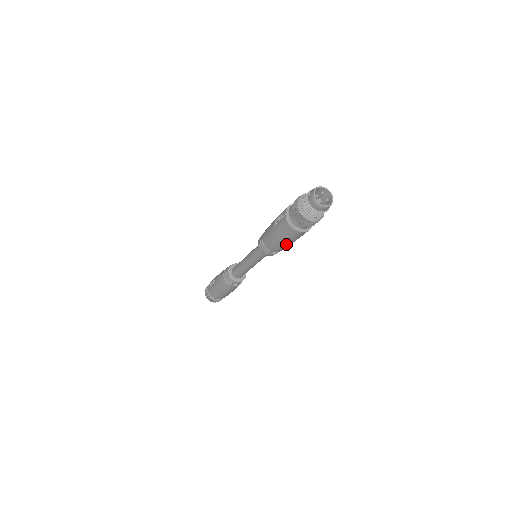
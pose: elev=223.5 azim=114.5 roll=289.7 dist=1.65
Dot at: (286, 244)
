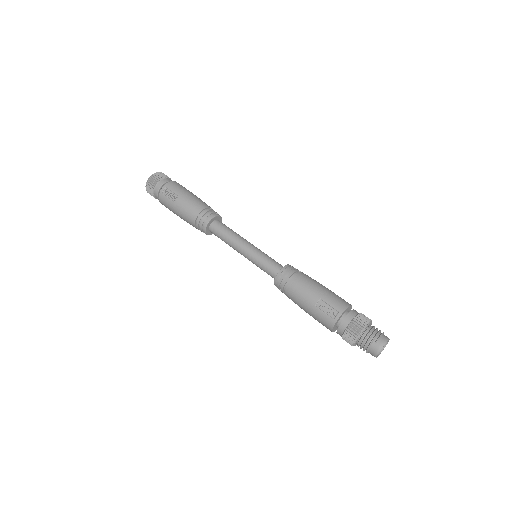
Dot at: occluded
